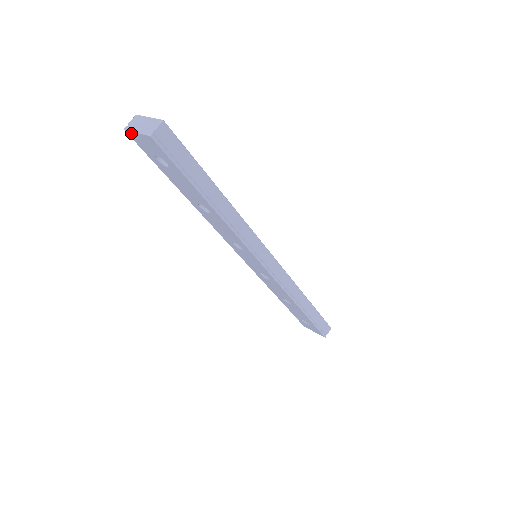
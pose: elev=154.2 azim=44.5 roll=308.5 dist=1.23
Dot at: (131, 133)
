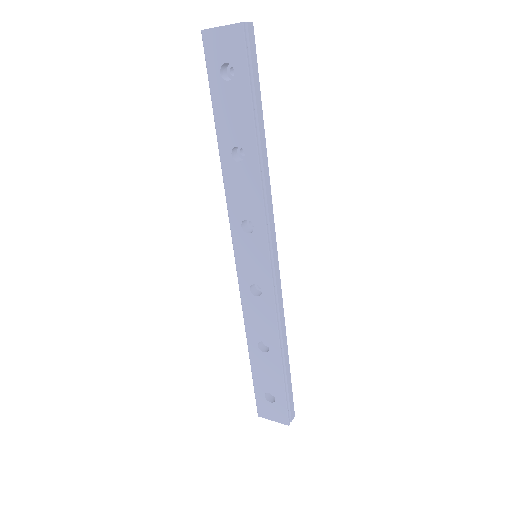
Dot at: (210, 32)
